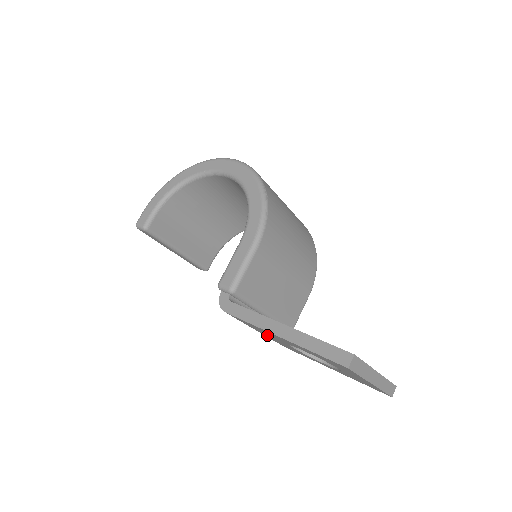
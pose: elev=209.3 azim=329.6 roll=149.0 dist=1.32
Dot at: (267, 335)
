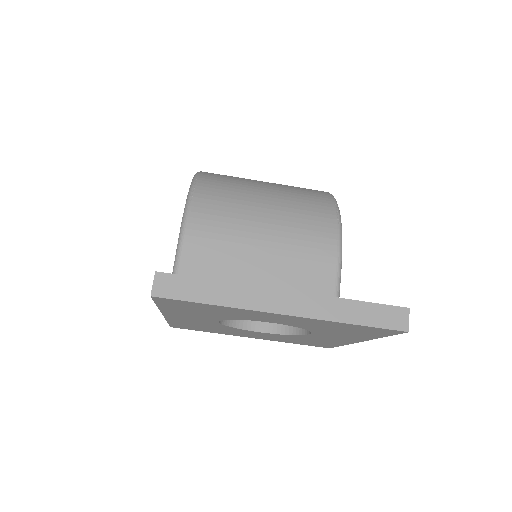
Dot at: (245, 335)
